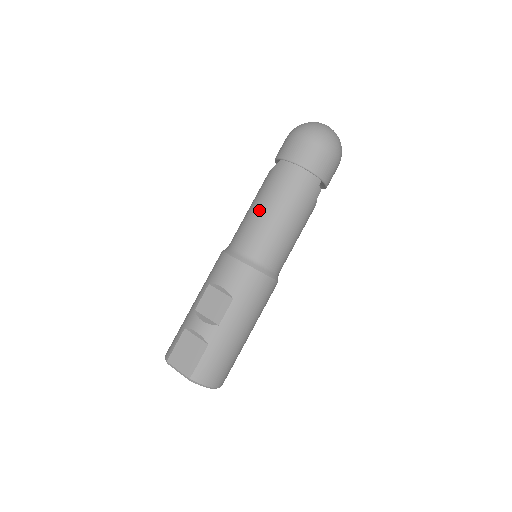
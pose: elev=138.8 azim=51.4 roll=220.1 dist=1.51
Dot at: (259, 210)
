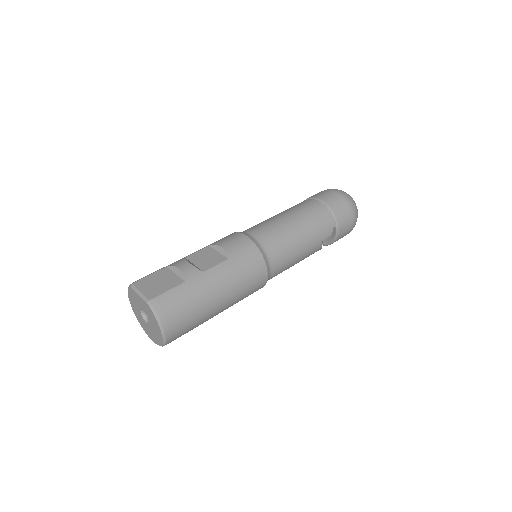
Dot at: (279, 217)
